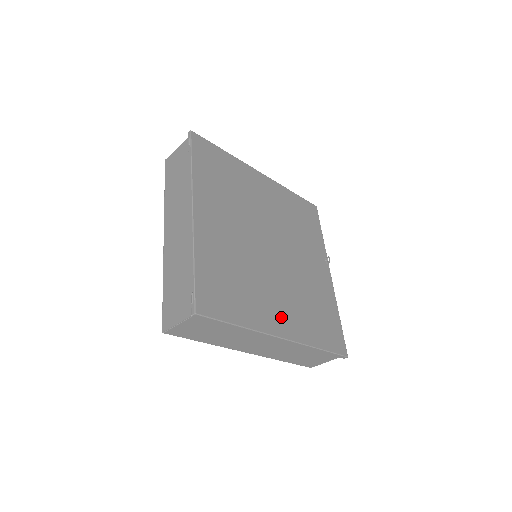
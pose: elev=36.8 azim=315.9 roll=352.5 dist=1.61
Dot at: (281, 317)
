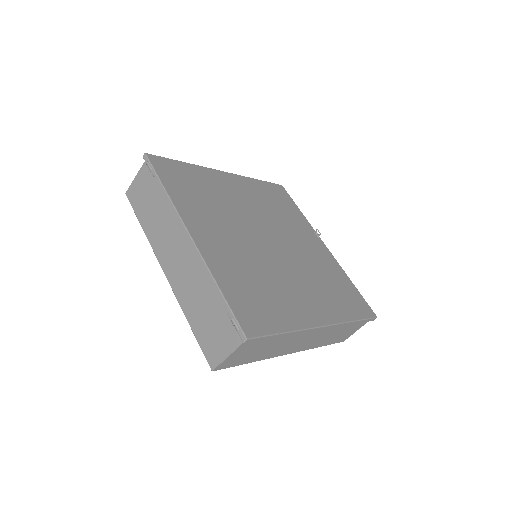
Dot at: (312, 306)
